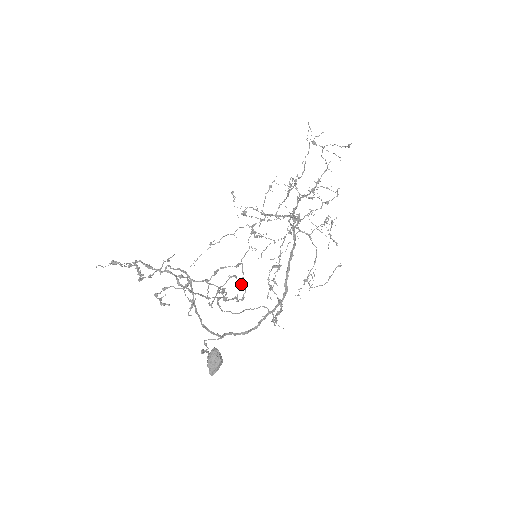
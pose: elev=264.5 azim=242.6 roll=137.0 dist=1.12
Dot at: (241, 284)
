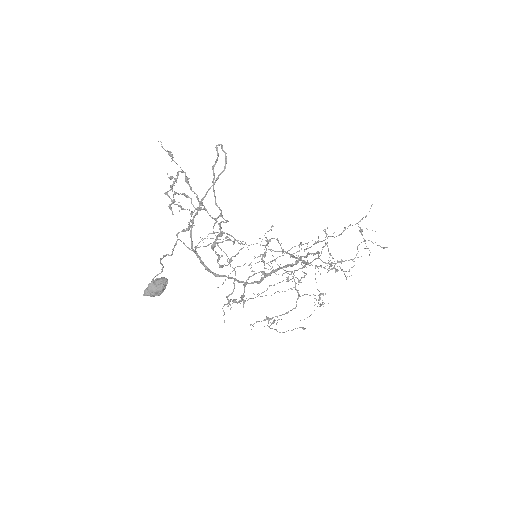
Dot at: (229, 259)
